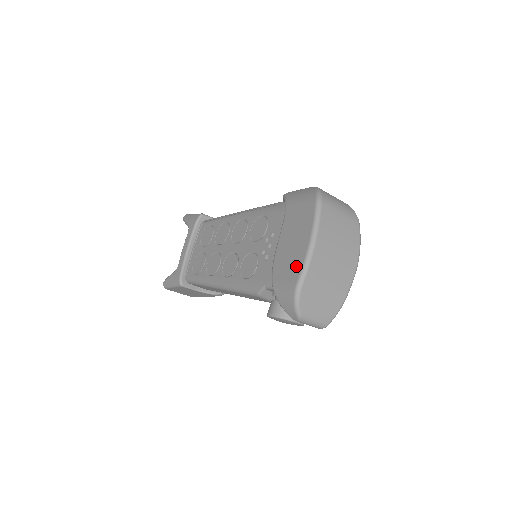
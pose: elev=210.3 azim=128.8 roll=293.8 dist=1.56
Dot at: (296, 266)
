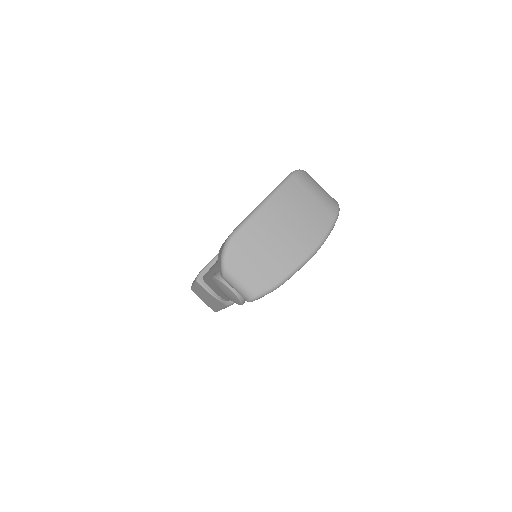
Dot at: occluded
